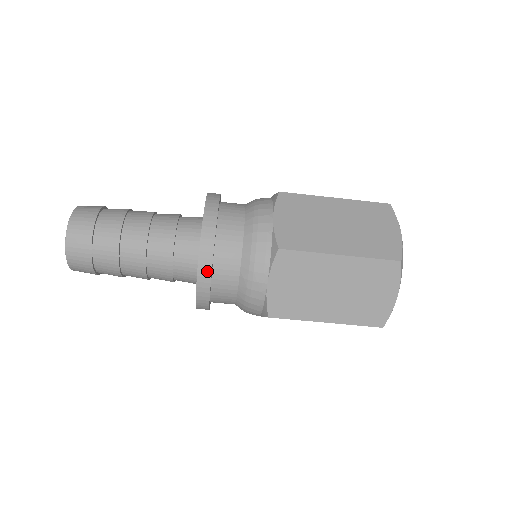
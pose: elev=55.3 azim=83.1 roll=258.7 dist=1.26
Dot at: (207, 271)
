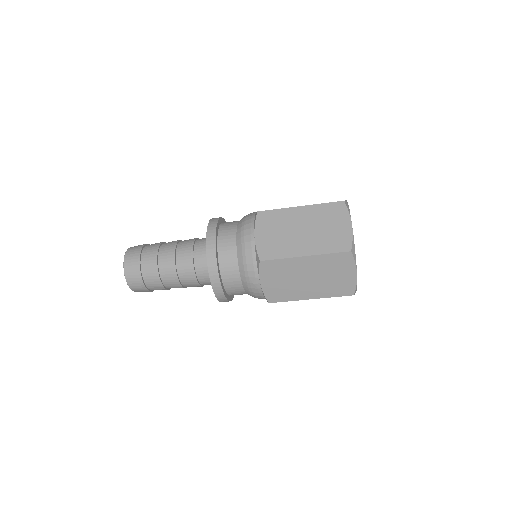
Dot at: (217, 283)
